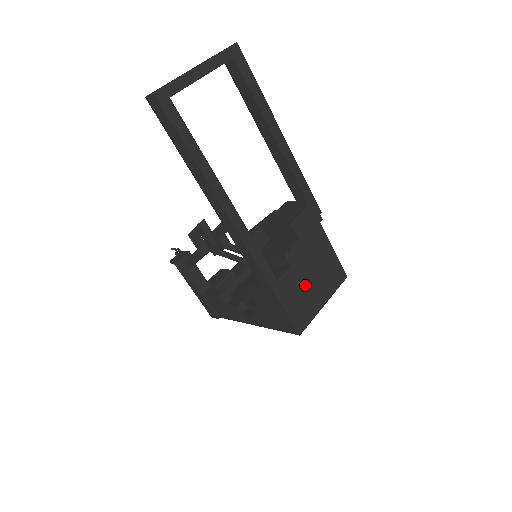
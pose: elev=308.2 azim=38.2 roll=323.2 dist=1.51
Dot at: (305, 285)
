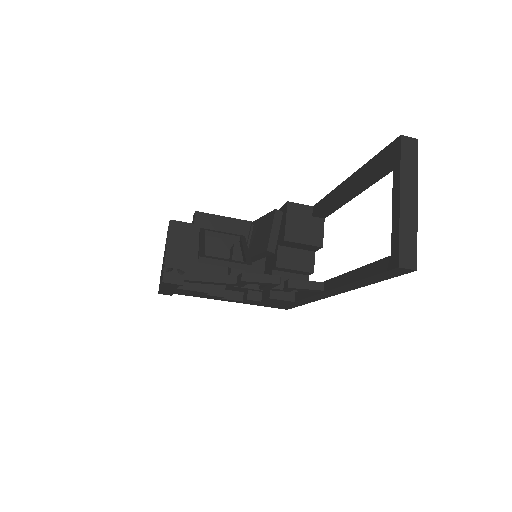
Dot at: occluded
